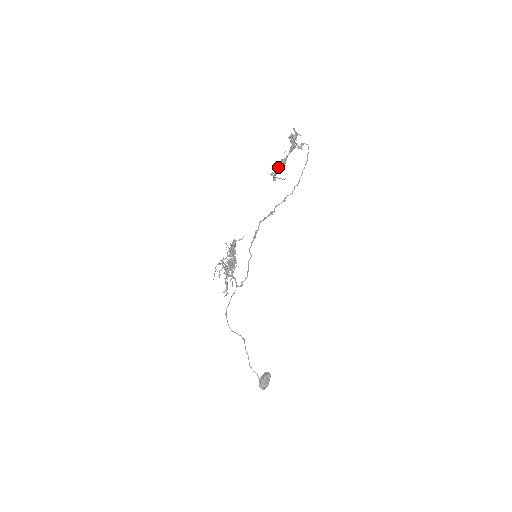
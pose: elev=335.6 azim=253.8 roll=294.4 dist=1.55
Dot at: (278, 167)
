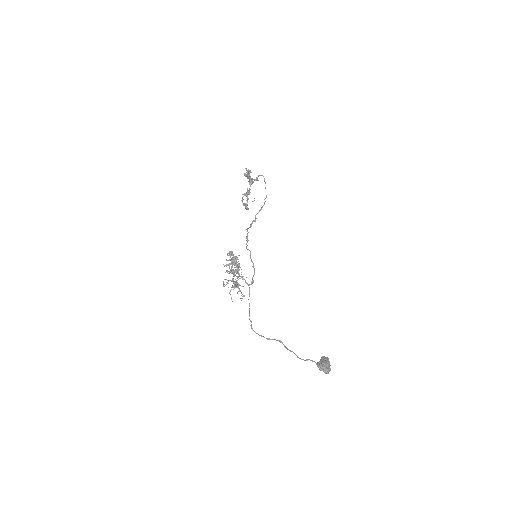
Dot at: (245, 195)
